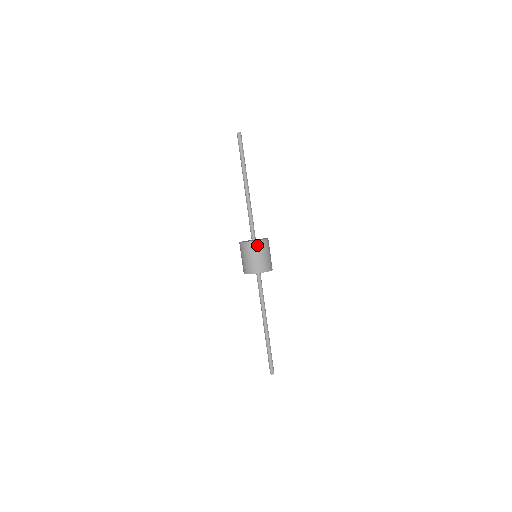
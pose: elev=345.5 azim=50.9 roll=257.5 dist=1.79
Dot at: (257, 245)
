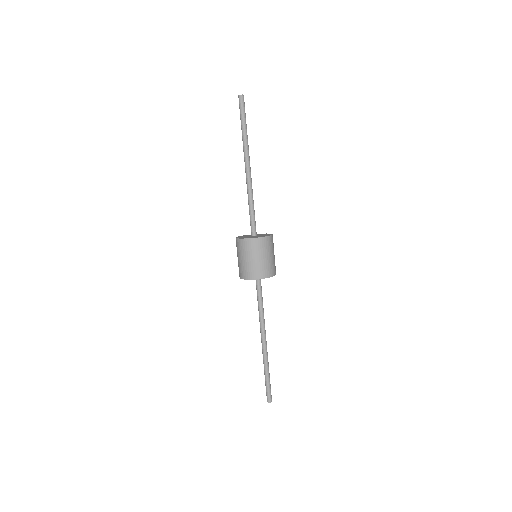
Dot at: (255, 244)
